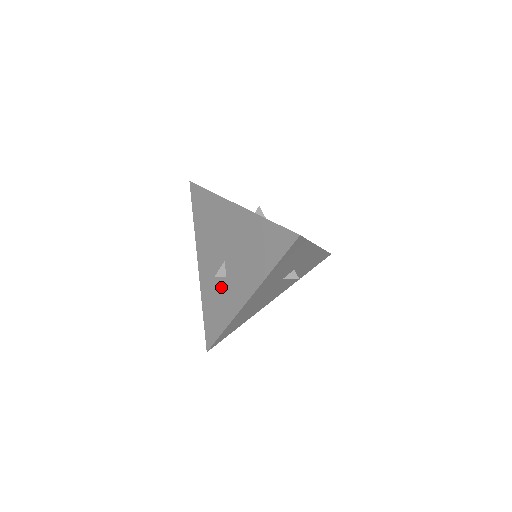
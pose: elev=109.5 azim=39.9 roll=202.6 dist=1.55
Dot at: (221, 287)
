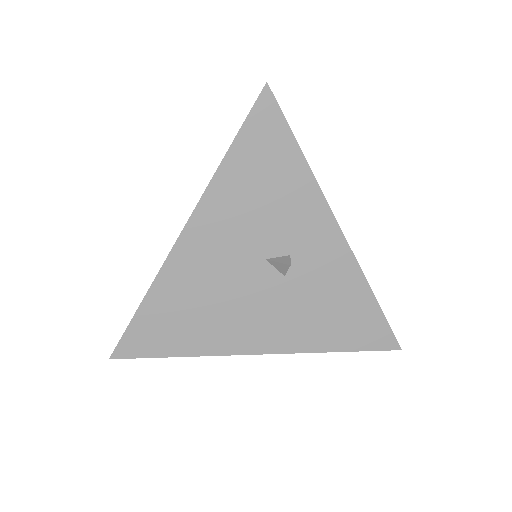
Dot at: occluded
